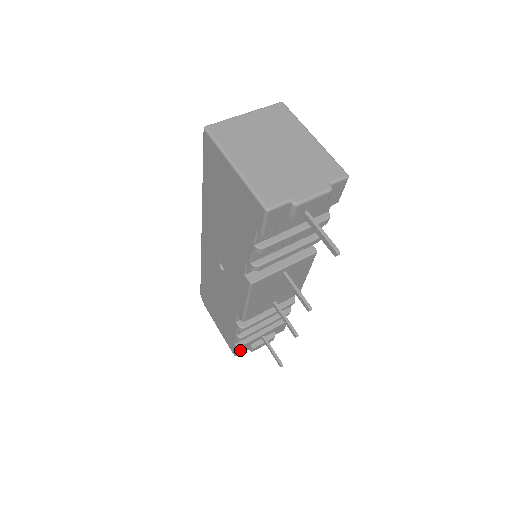
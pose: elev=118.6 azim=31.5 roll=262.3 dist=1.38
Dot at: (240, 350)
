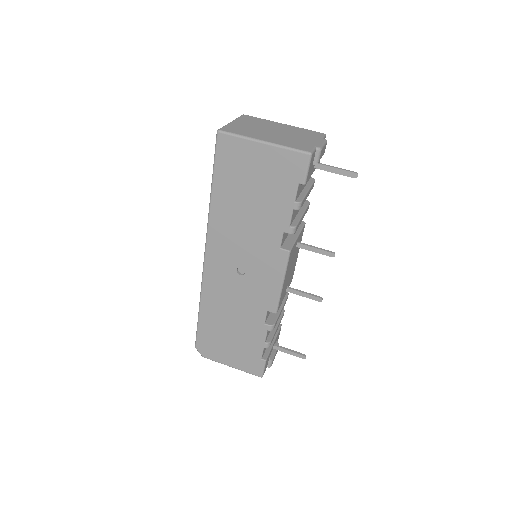
Dot at: (265, 366)
